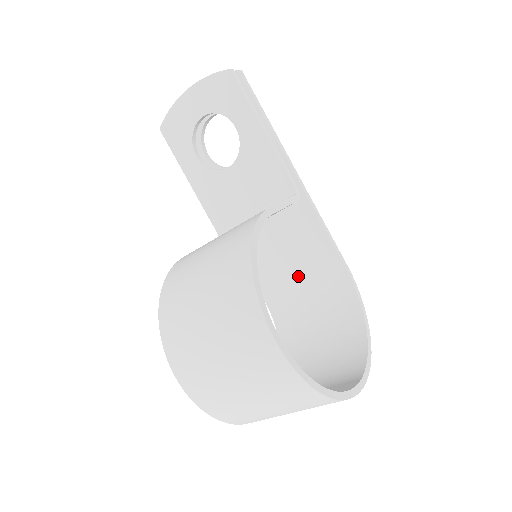
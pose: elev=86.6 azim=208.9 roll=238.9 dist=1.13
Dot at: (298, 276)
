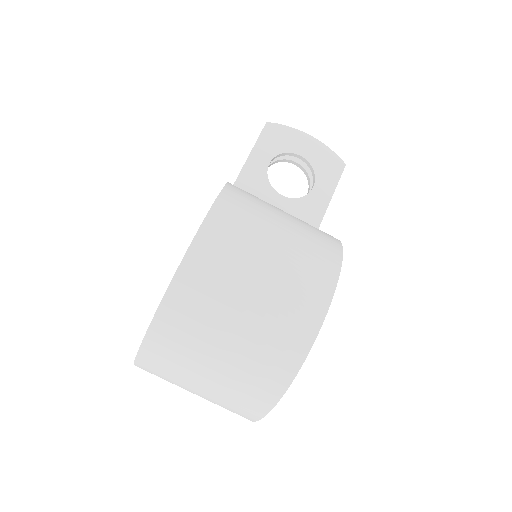
Dot at: occluded
